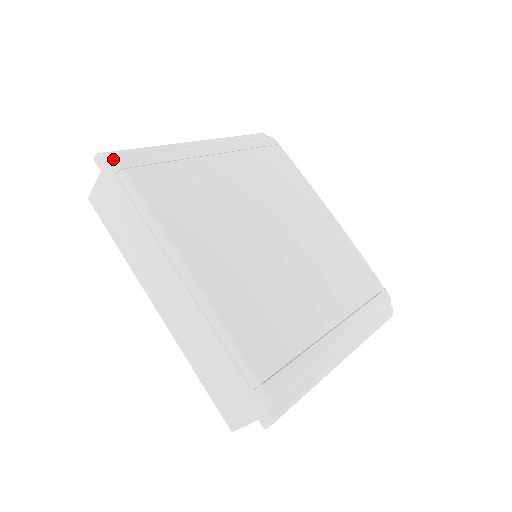
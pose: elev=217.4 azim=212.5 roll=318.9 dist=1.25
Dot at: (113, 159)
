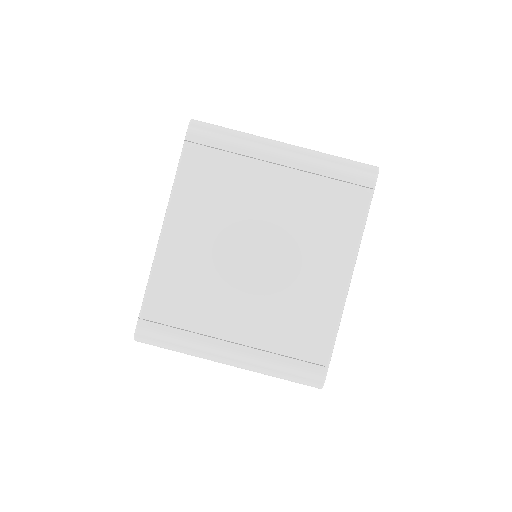
Dot at: (188, 130)
